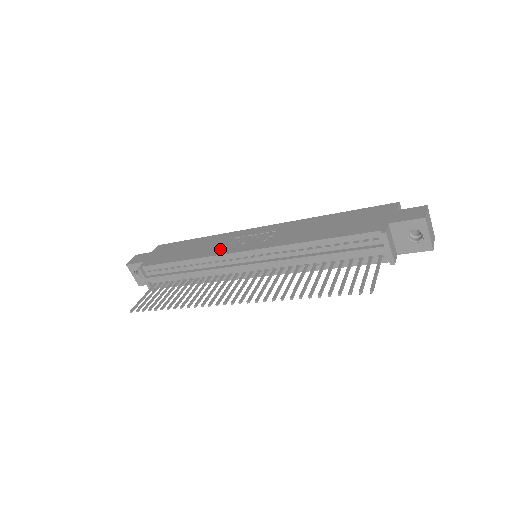
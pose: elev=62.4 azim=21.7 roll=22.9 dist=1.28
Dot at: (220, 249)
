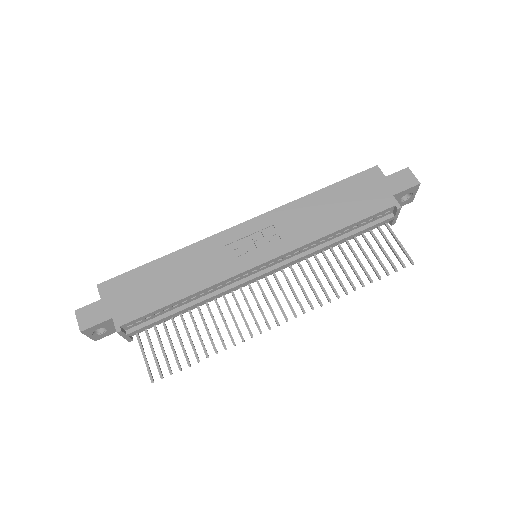
Dot at: (224, 268)
